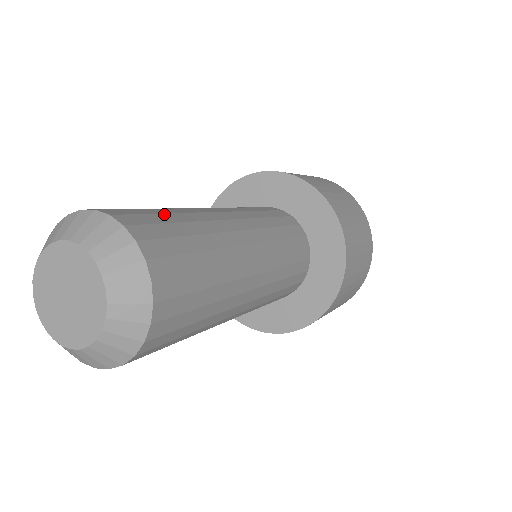
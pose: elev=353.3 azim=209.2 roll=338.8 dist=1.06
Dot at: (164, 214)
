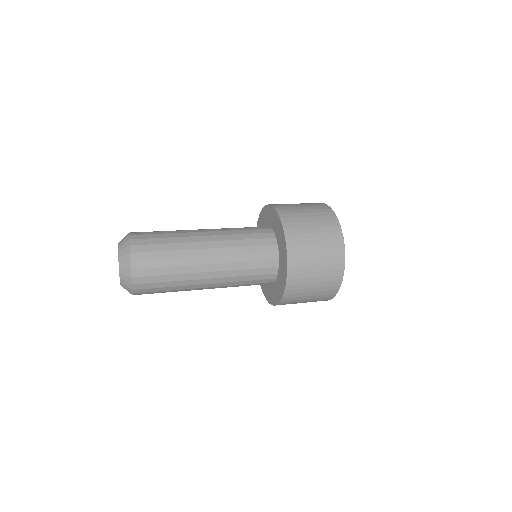
Dot at: (160, 234)
